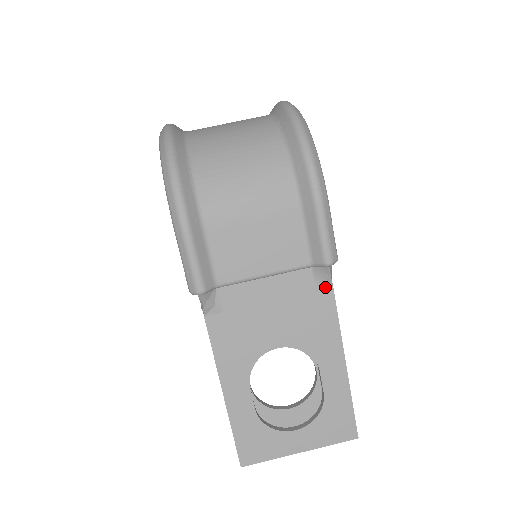
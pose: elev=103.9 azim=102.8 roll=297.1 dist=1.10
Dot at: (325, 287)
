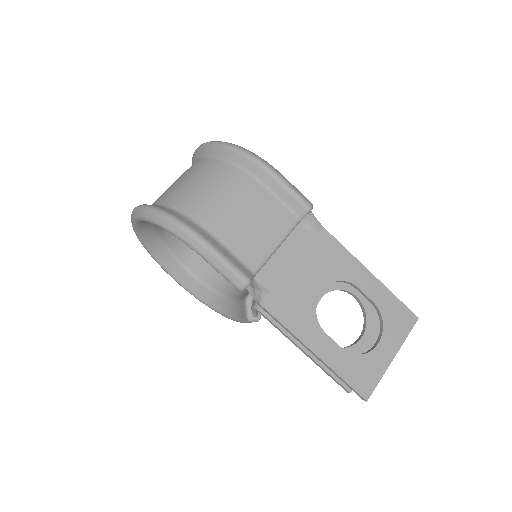
Dot at: (318, 230)
